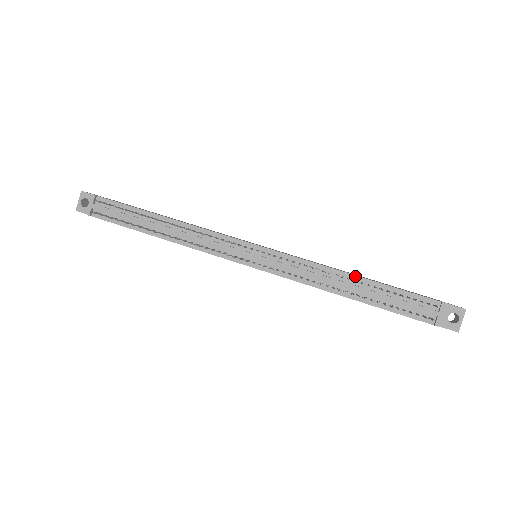
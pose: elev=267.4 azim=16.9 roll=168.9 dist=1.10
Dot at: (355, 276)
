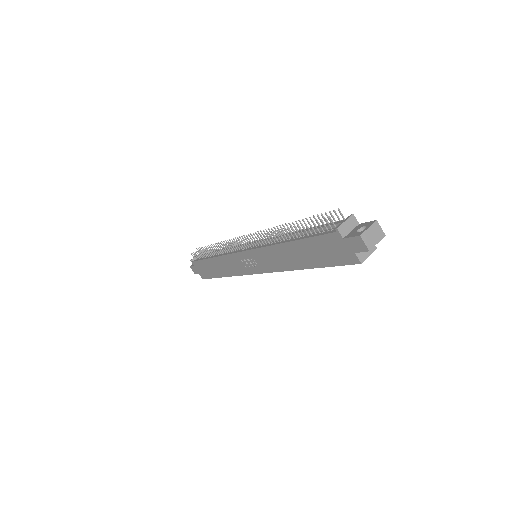
Dot at: occluded
